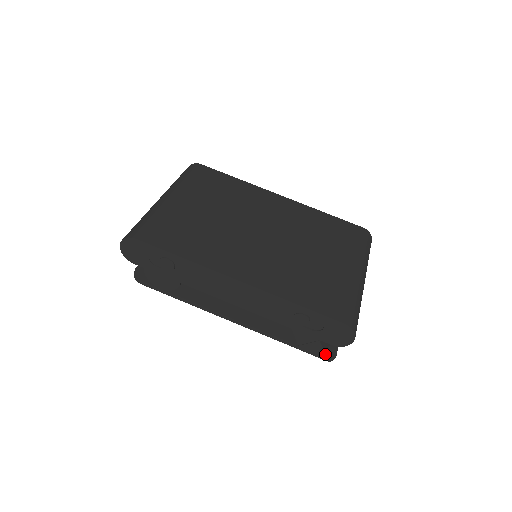
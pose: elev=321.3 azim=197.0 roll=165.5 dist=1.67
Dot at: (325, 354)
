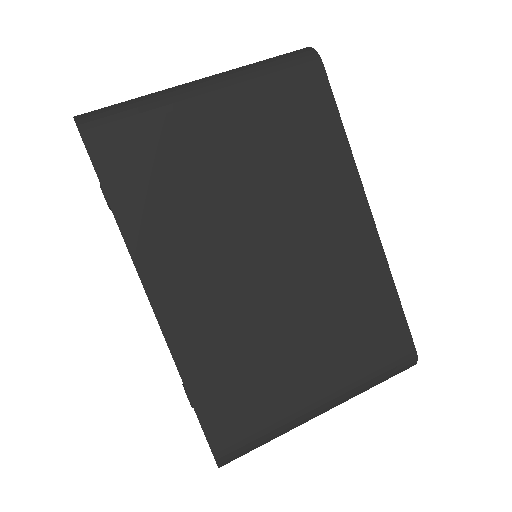
Dot at: occluded
